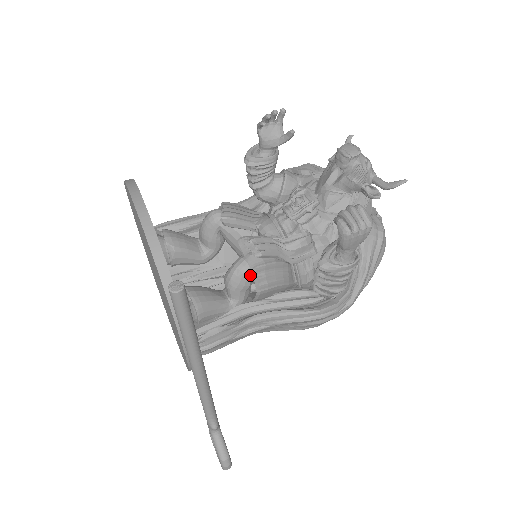
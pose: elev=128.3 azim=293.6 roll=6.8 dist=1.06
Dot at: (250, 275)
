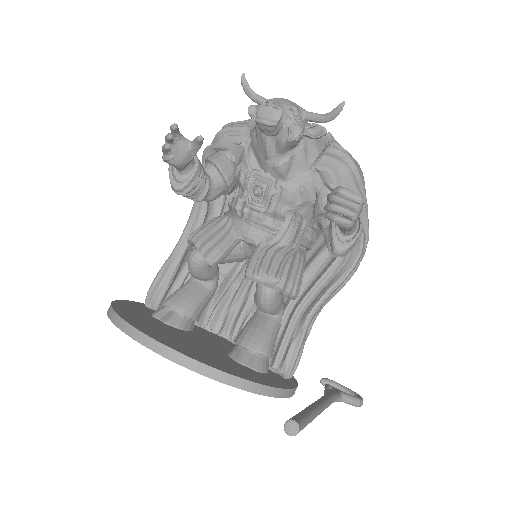
Dot at: (279, 293)
